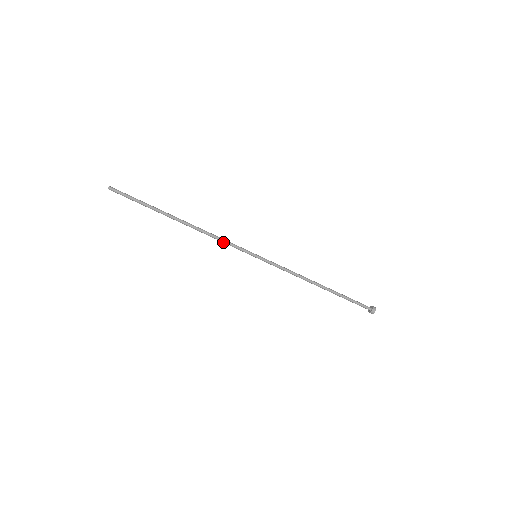
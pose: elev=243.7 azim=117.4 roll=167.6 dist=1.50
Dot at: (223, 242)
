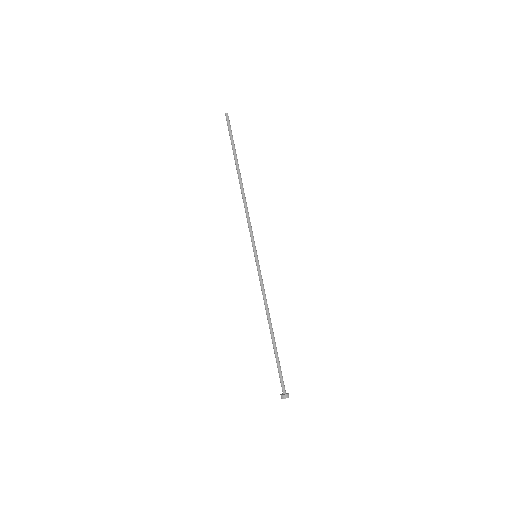
Dot at: (248, 221)
